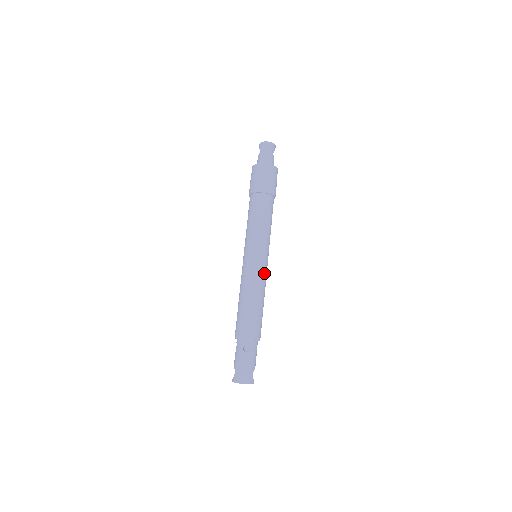
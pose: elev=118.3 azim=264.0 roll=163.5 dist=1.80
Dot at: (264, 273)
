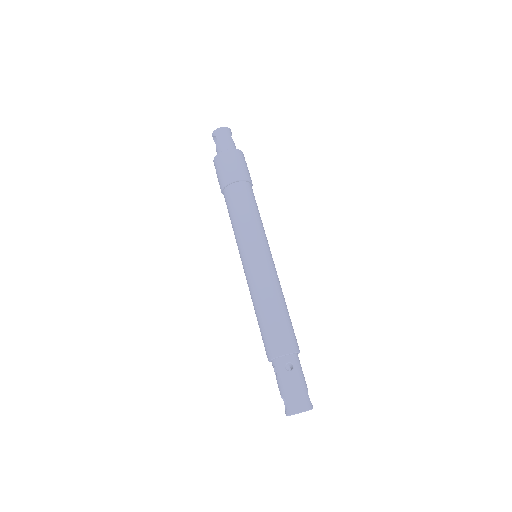
Dot at: (275, 271)
